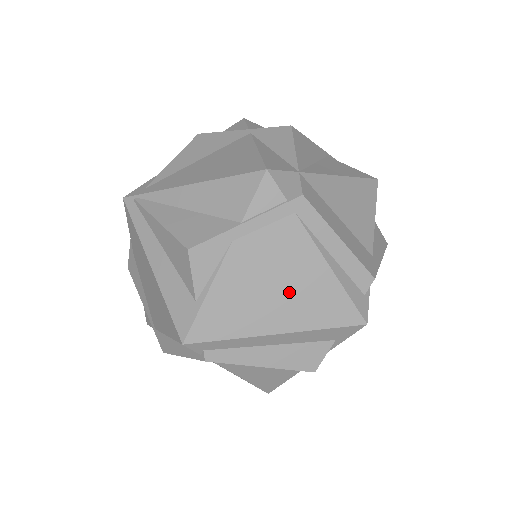
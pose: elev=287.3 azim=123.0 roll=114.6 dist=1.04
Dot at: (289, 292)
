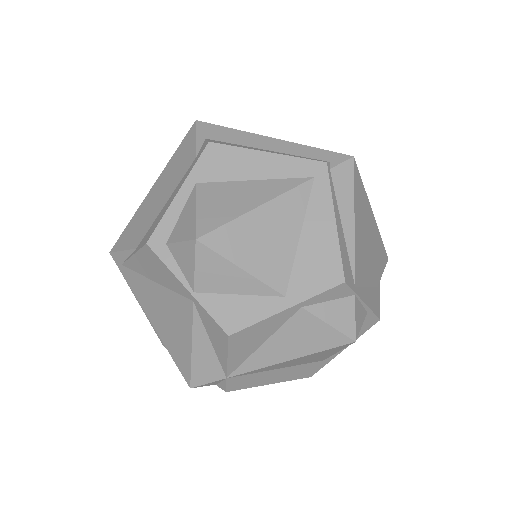
Dot at: occluded
